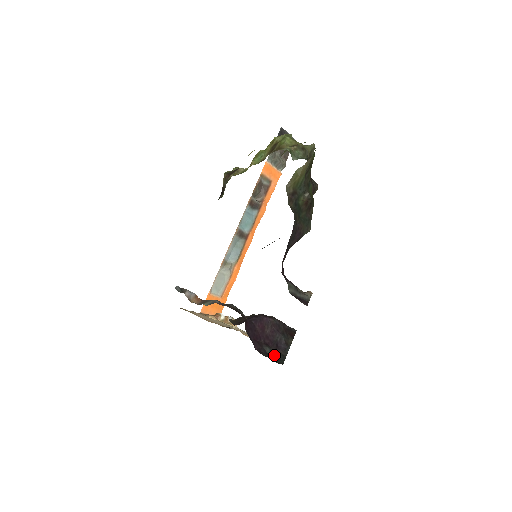
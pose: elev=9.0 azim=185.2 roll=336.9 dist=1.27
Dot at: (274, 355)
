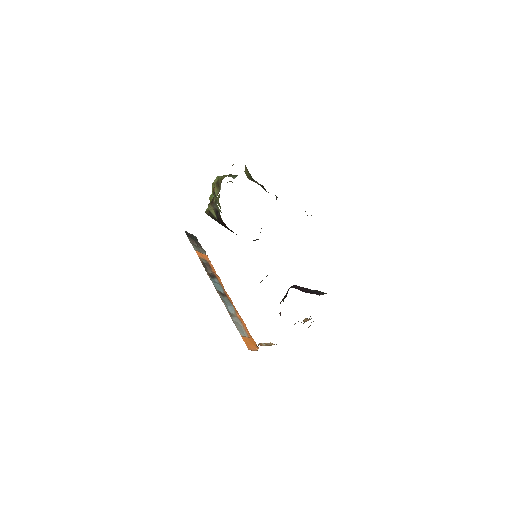
Dot at: occluded
